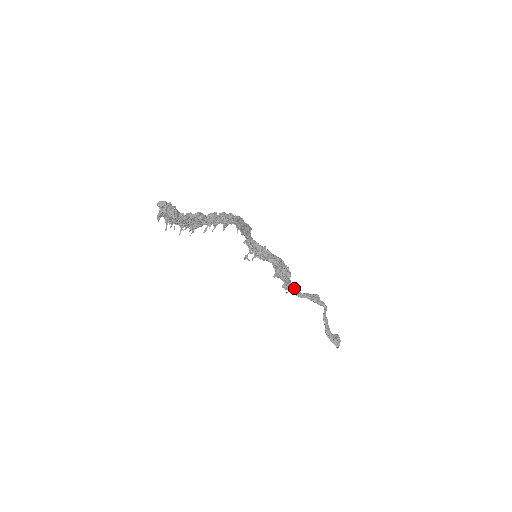
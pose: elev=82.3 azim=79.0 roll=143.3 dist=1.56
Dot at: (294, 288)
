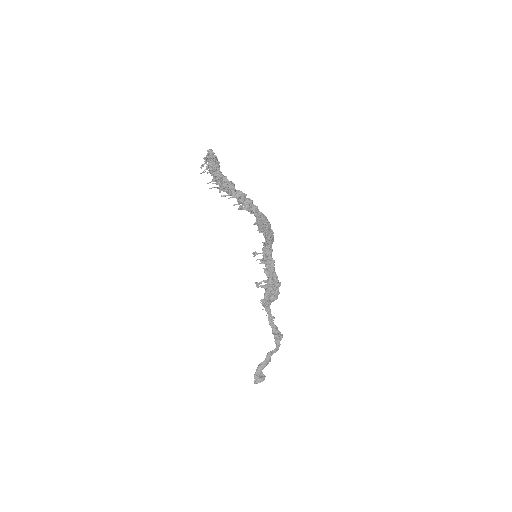
Dot at: occluded
